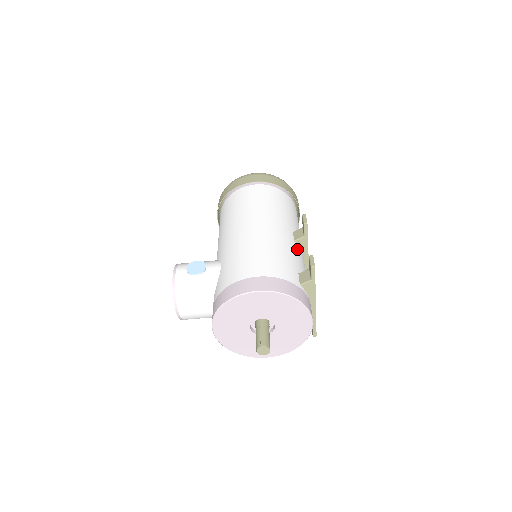
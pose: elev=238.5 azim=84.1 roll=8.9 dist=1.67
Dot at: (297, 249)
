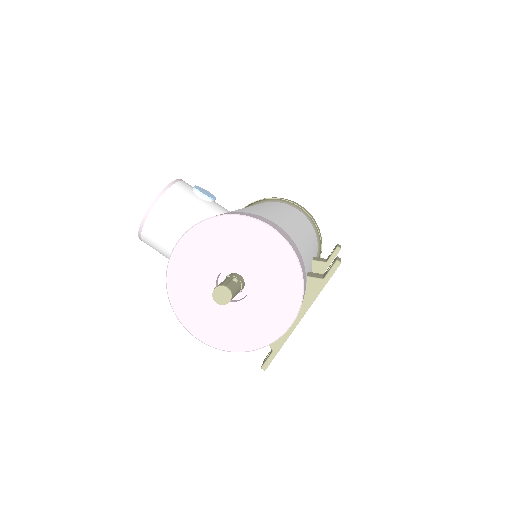
Dot at: occluded
